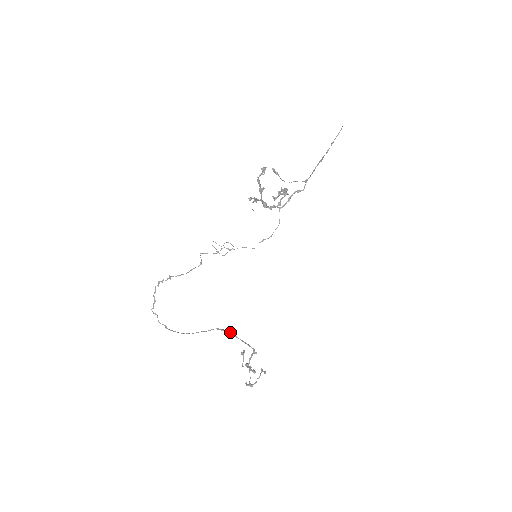
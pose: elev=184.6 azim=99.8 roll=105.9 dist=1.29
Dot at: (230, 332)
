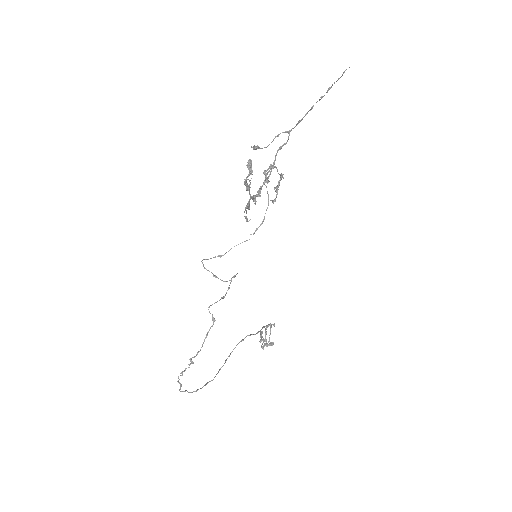
Dot at: occluded
